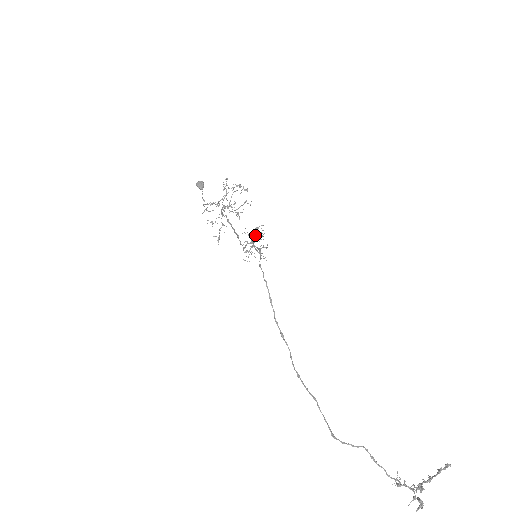
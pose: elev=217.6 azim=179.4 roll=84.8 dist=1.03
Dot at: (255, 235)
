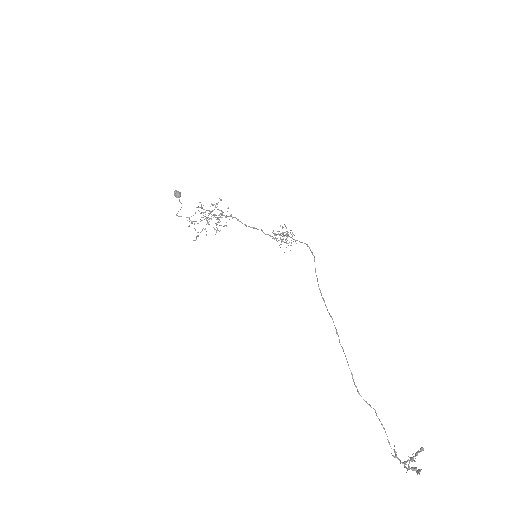
Dot at: (287, 231)
